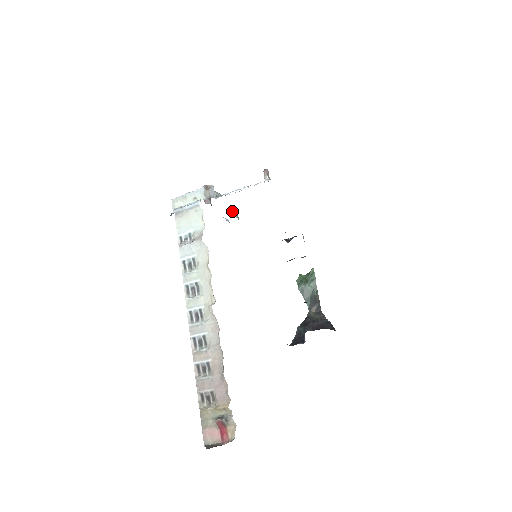
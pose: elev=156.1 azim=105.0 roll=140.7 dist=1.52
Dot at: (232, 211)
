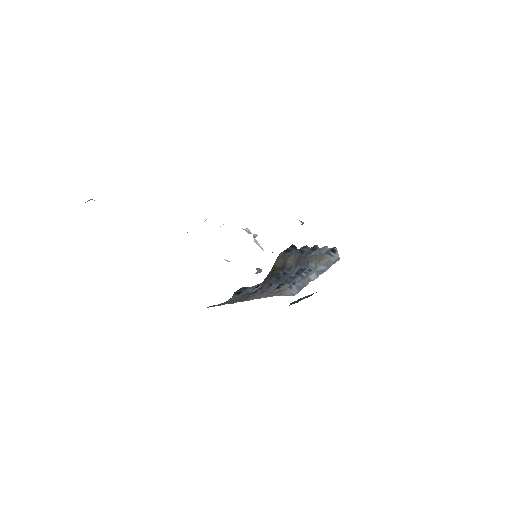
Dot at: occluded
